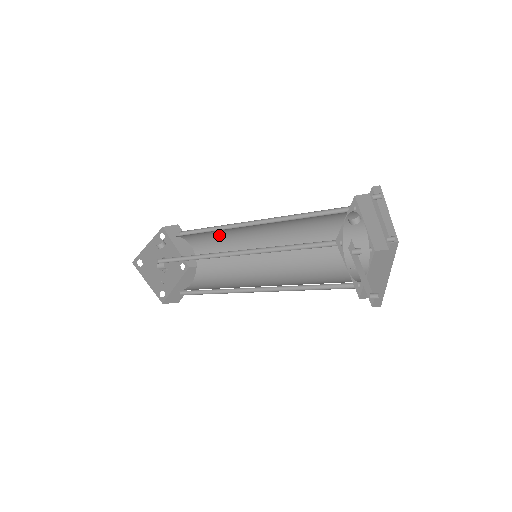
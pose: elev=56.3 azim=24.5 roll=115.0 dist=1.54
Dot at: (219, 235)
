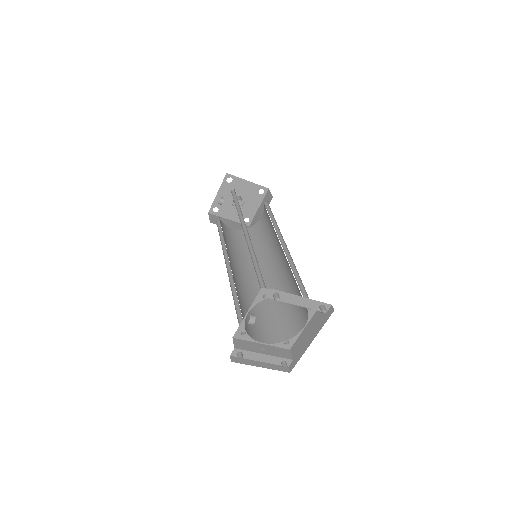
Dot at: occluded
